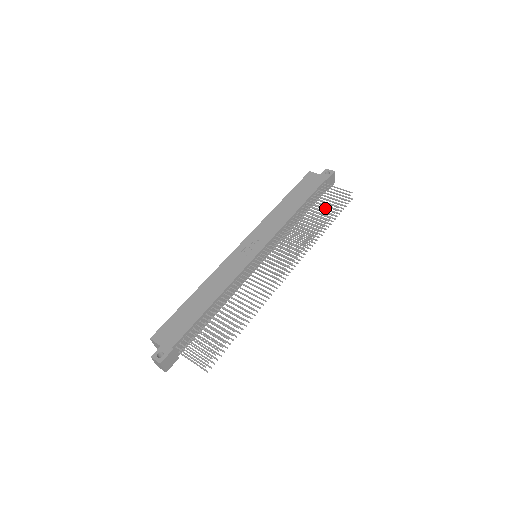
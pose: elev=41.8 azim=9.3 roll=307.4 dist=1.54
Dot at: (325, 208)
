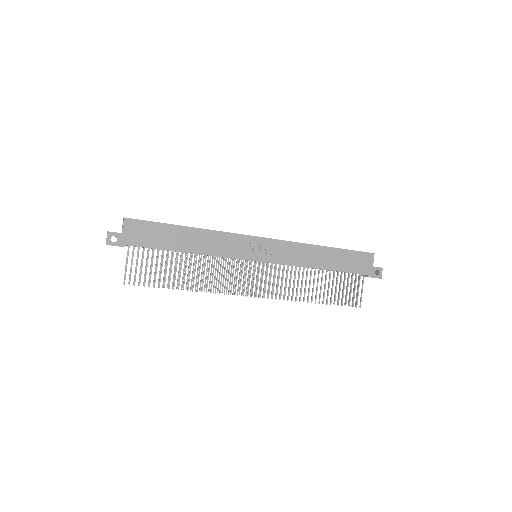
Dot at: occluded
